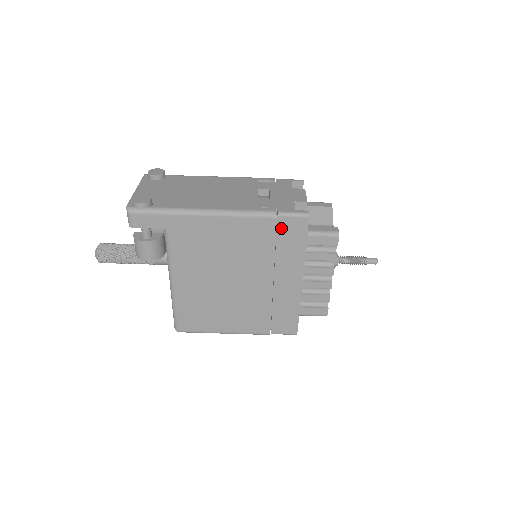
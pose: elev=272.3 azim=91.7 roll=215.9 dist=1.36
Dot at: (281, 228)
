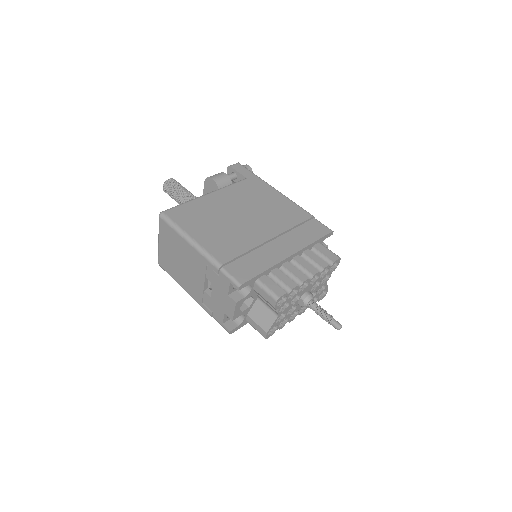
Dot at: (310, 223)
